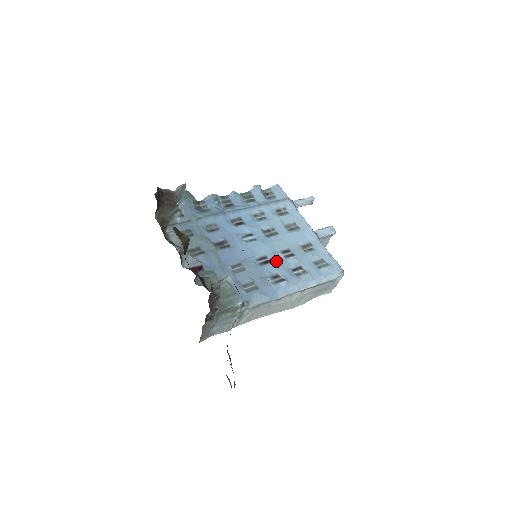
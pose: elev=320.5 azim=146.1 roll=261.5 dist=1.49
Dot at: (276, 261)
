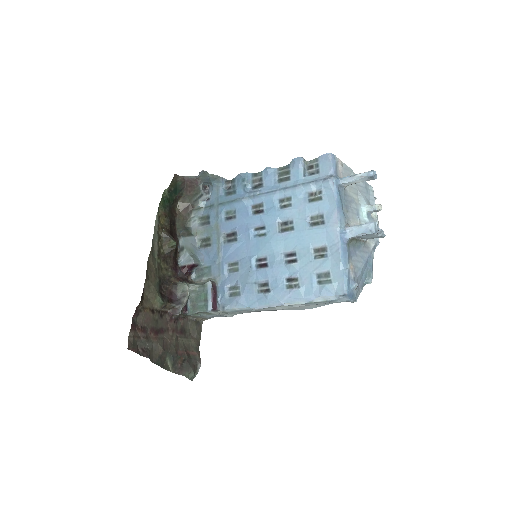
Dot at: (272, 266)
